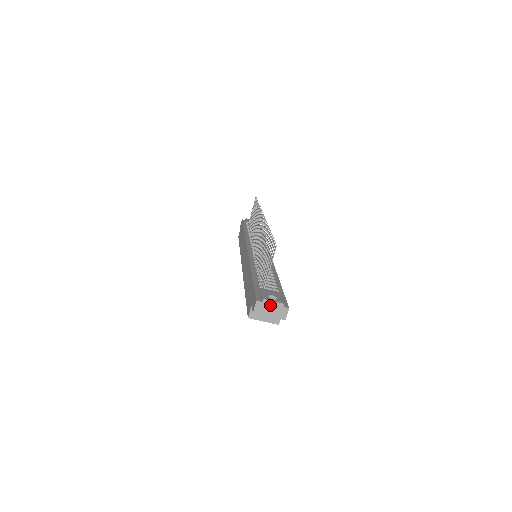
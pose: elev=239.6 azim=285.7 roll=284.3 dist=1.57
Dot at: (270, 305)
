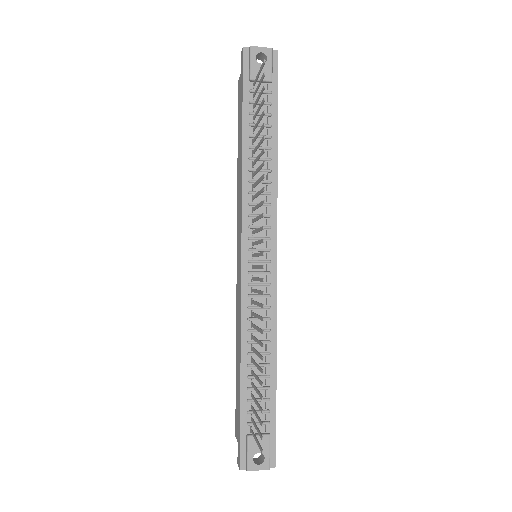
Dot at: (255, 468)
